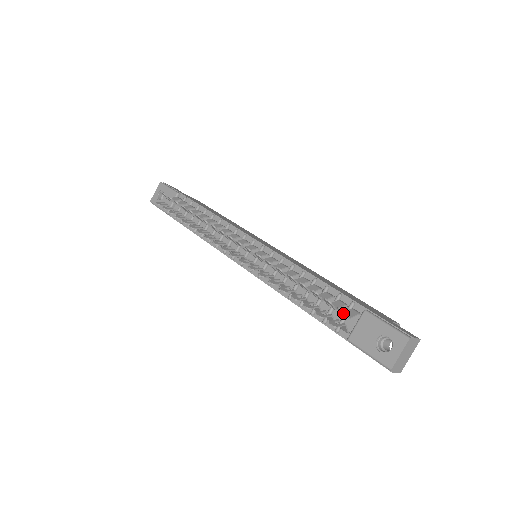
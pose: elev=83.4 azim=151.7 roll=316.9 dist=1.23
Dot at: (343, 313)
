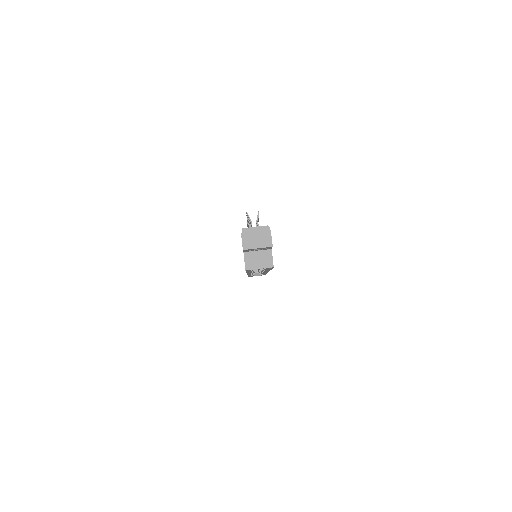
Dot at: (257, 223)
